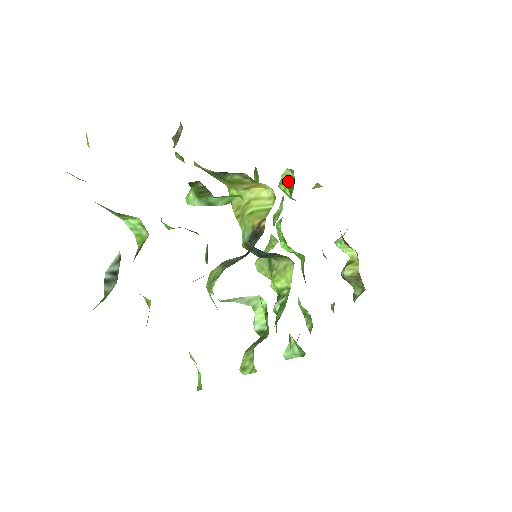
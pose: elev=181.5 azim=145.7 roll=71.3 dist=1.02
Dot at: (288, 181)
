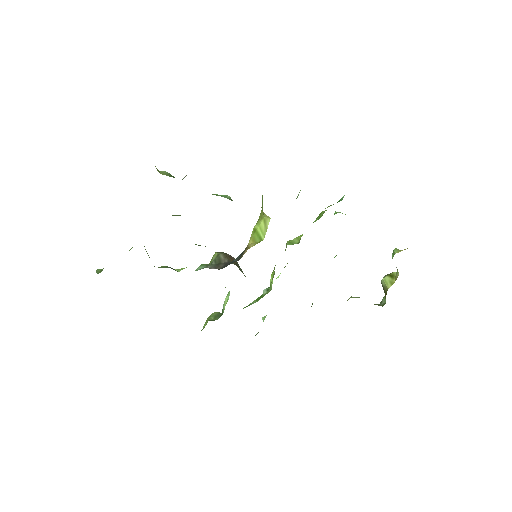
Dot at: occluded
